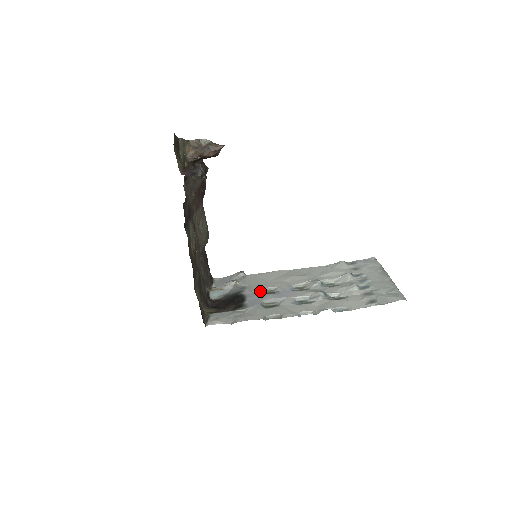
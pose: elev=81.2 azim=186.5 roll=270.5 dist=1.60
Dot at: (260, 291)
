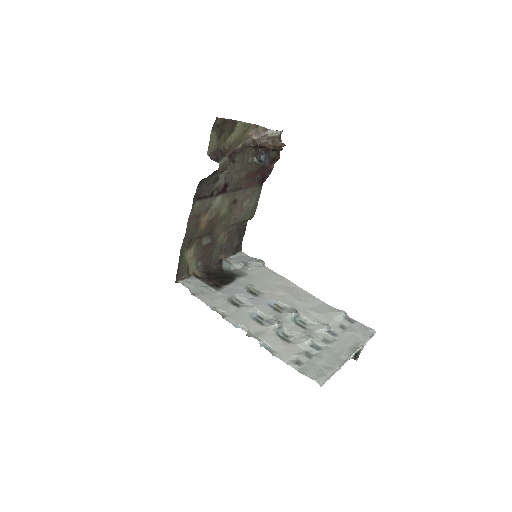
Dot at: (249, 286)
